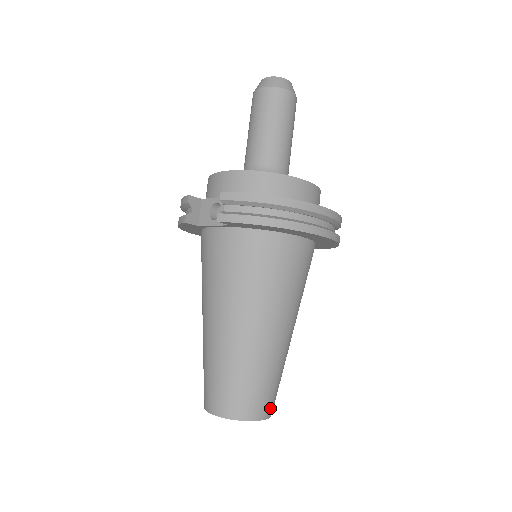
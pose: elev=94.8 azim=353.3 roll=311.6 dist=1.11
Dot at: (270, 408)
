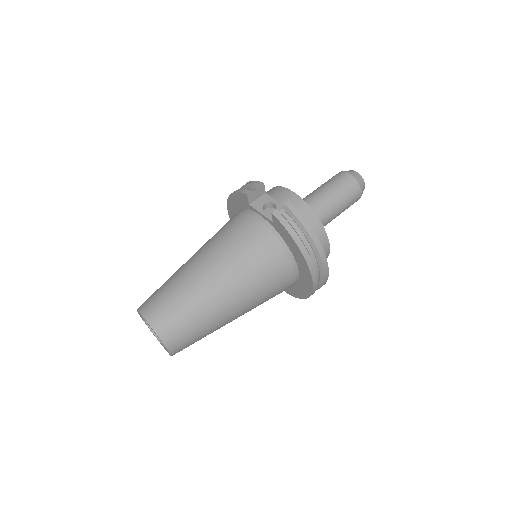
Dot at: (179, 350)
